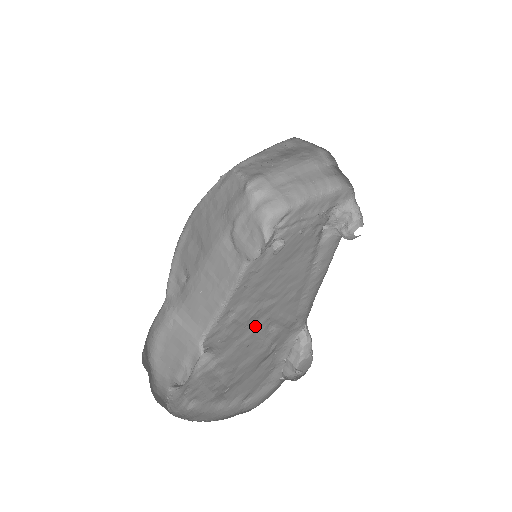
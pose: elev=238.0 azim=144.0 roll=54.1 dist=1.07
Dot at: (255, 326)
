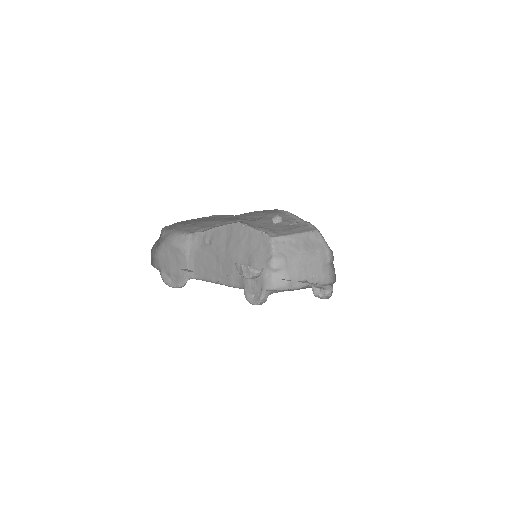
Dot at: occluded
